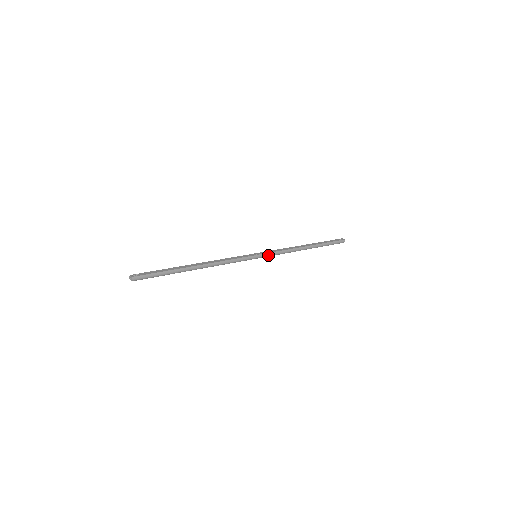
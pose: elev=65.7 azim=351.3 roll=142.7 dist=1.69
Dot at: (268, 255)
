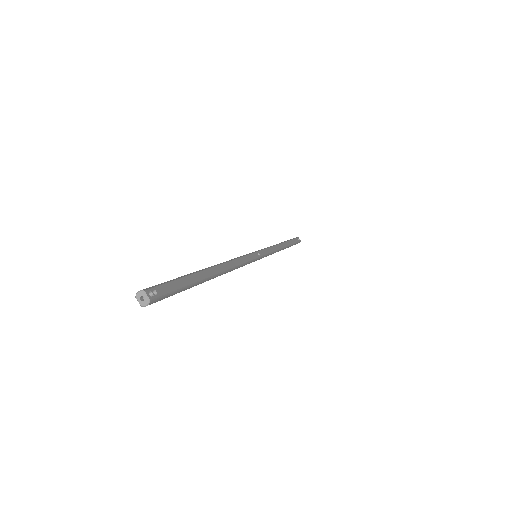
Dot at: occluded
